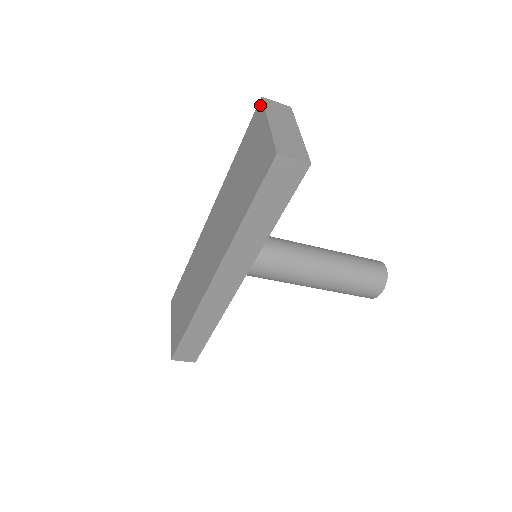
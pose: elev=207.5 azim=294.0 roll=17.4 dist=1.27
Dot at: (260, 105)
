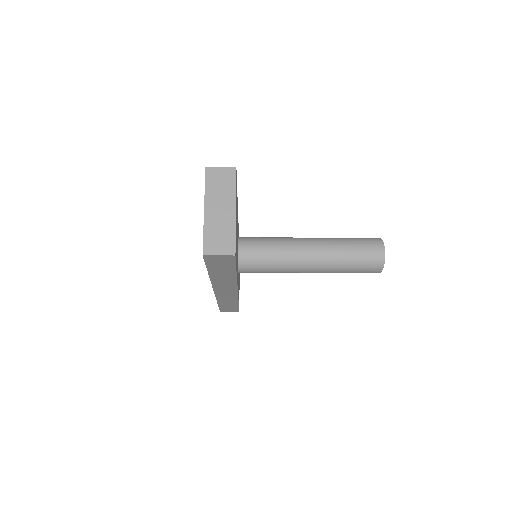
Dot at: (205, 176)
